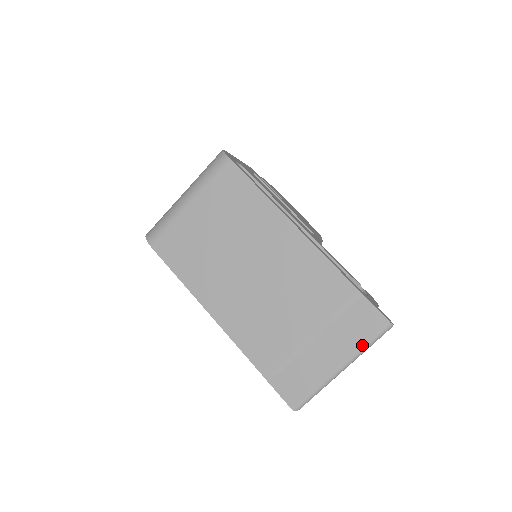
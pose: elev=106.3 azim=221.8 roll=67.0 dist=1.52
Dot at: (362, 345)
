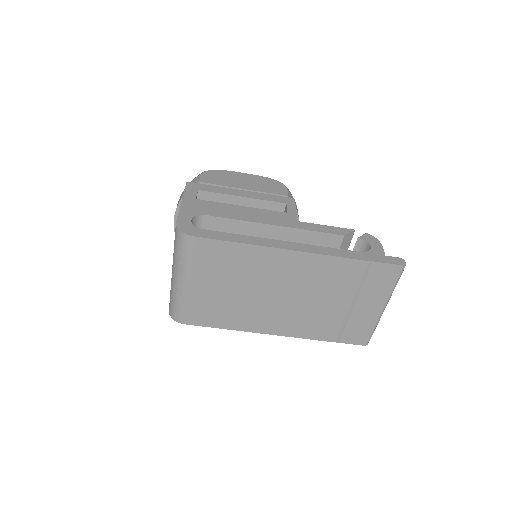
Dot at: (391, 289)
